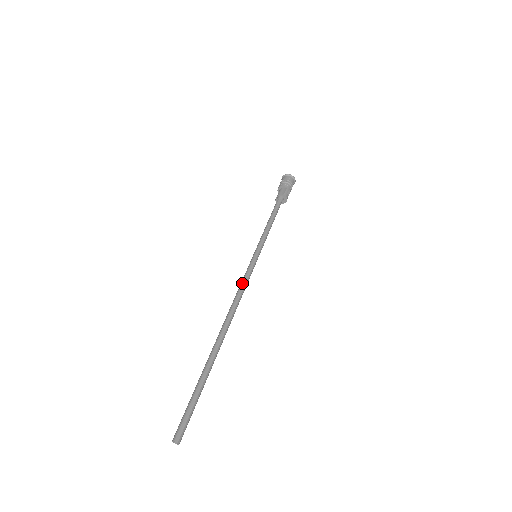
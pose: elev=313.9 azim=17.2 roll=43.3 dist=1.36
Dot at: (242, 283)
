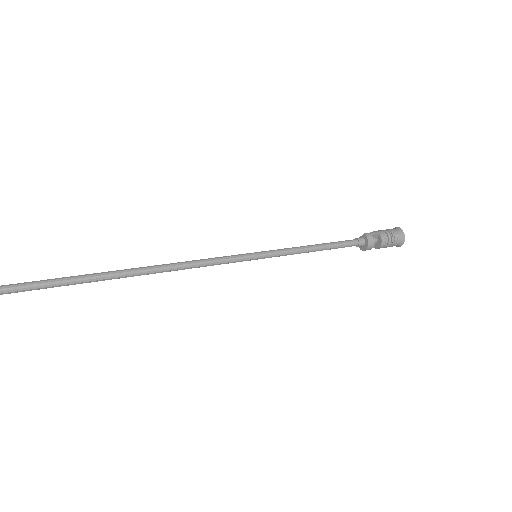
Dot at: (203, 259)
